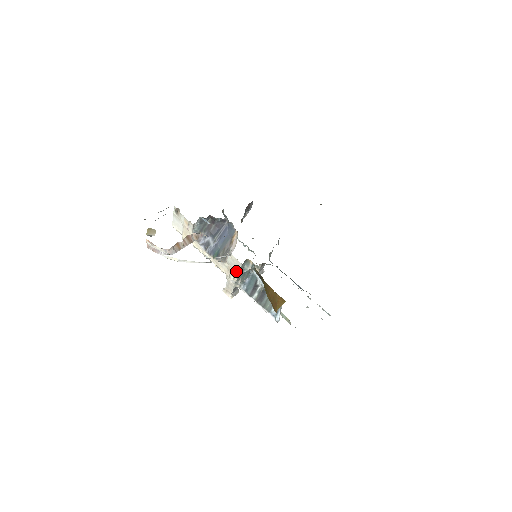
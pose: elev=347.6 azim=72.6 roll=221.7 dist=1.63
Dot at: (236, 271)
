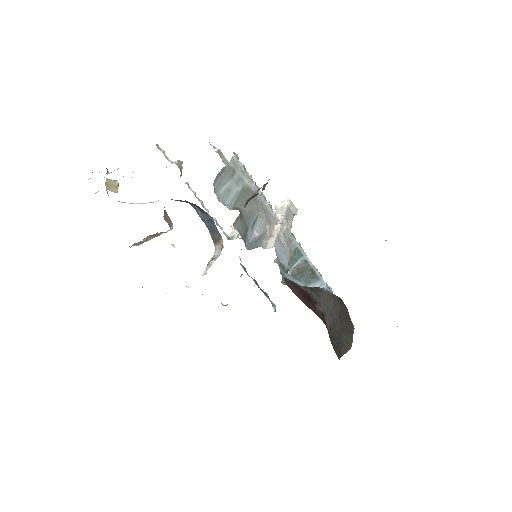
Dot at: occluded
